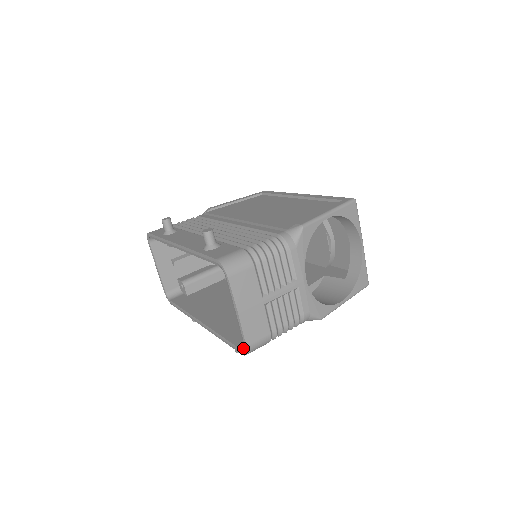
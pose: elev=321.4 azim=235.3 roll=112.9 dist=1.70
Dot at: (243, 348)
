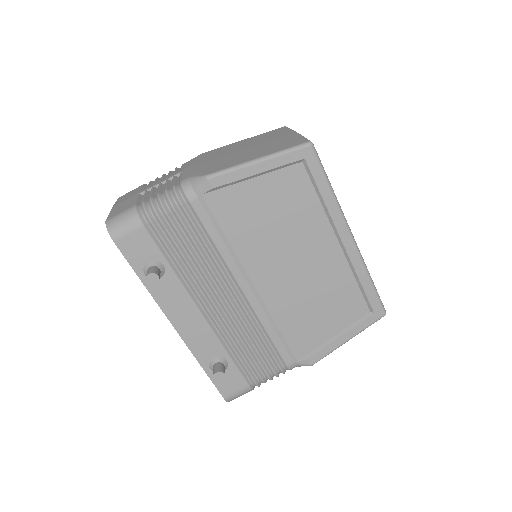
Dot at: occluded
